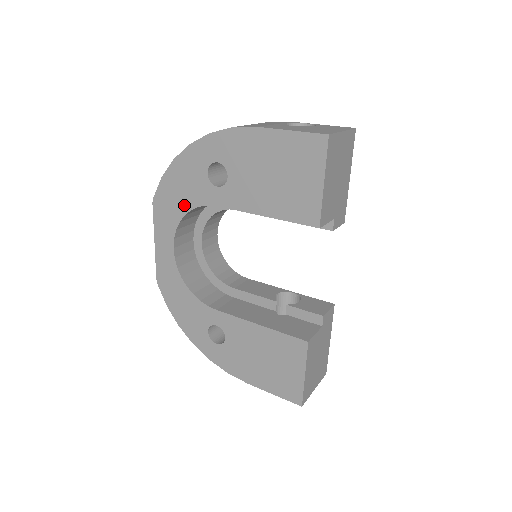
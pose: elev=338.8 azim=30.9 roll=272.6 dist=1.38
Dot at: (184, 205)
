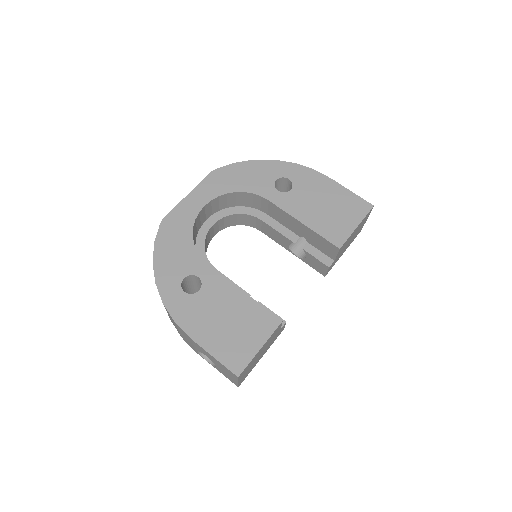
Dot at: (240, 186)
